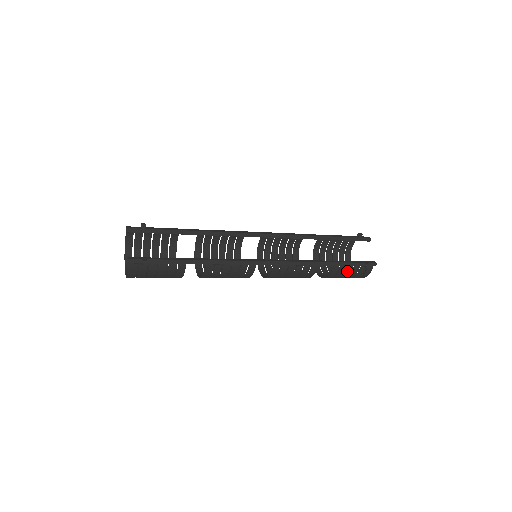
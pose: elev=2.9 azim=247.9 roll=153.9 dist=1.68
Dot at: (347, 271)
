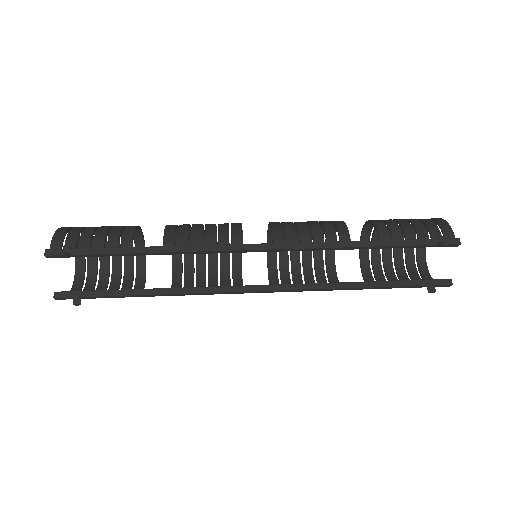
Dot at: occluded
